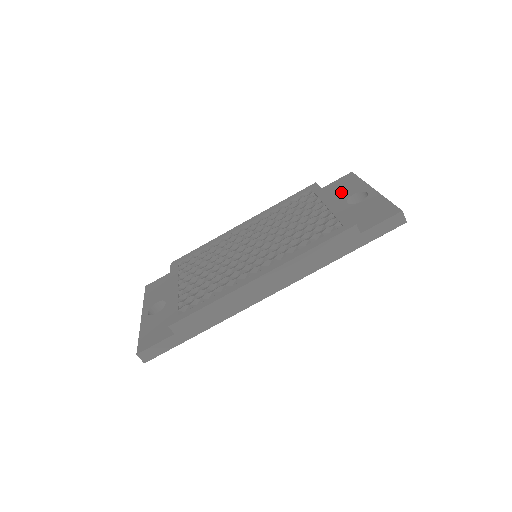
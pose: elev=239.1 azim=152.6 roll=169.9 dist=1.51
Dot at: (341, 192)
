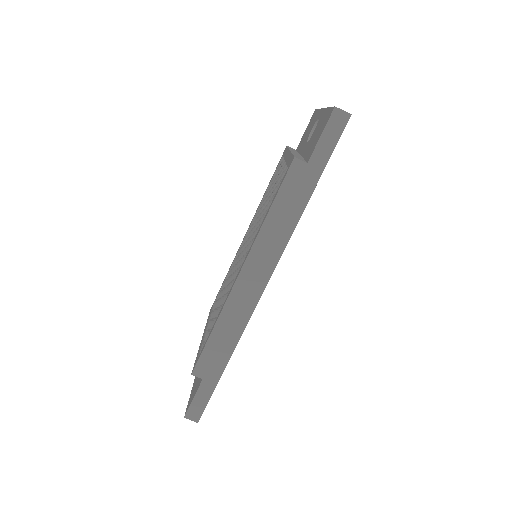
Dot at: (305, 137)
